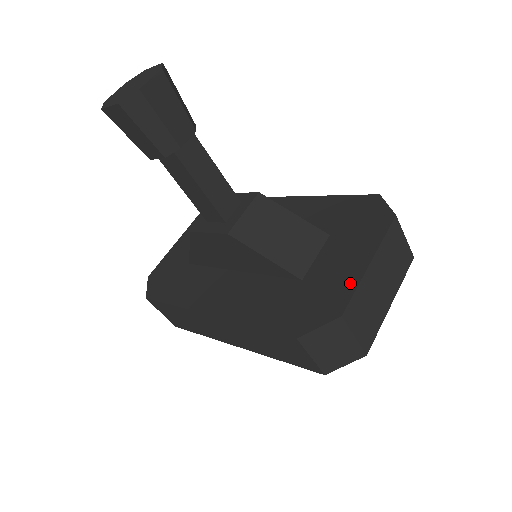
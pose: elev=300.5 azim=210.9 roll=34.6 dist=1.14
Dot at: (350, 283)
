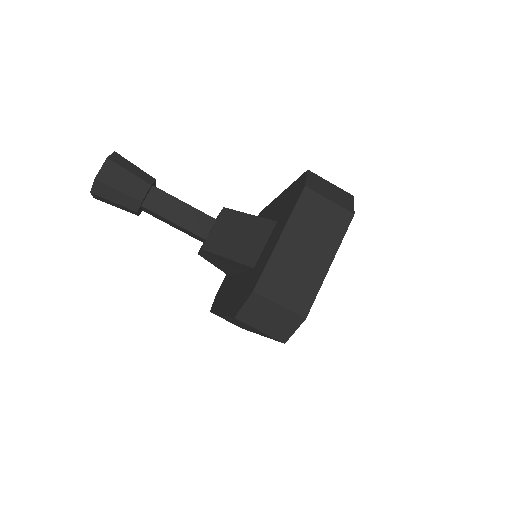
Dot at: (266, 261)
